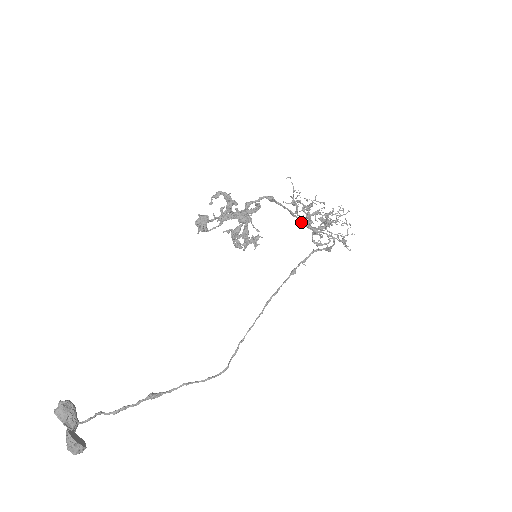
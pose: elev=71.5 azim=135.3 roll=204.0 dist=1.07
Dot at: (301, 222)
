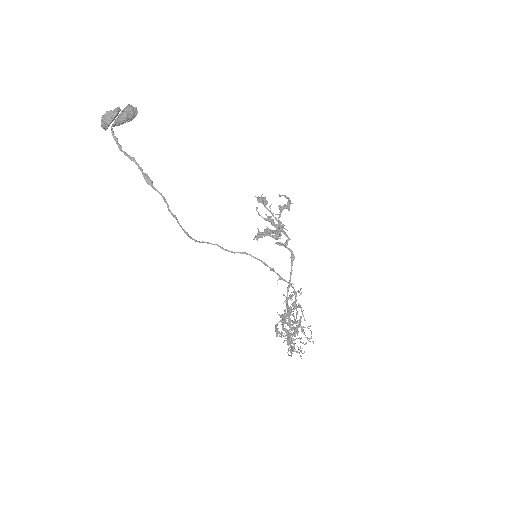
Dot at: (286, 301)
